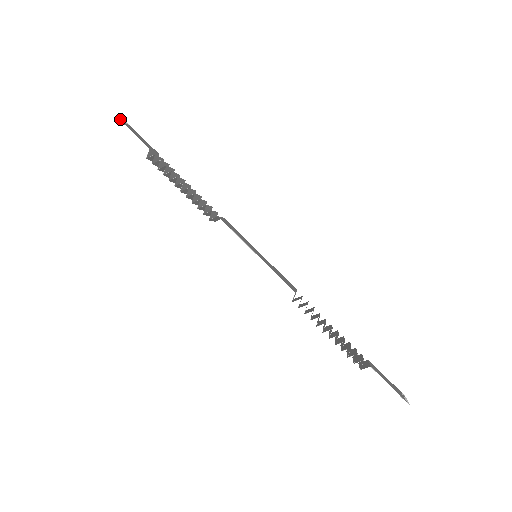
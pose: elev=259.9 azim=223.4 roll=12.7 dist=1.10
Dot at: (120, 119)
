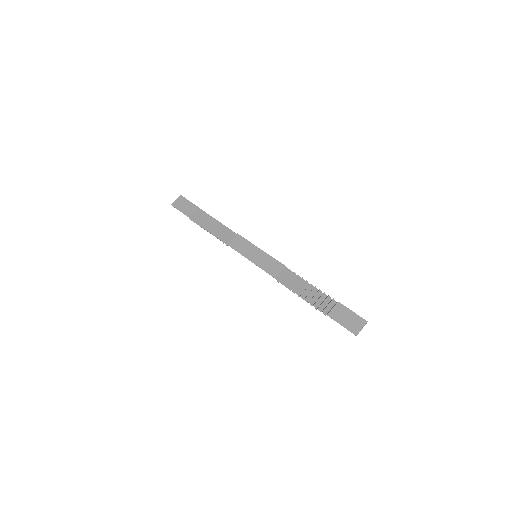
Dot at: (174, 204)
